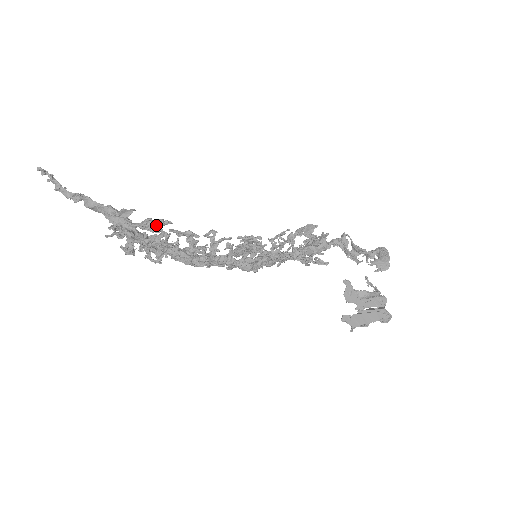
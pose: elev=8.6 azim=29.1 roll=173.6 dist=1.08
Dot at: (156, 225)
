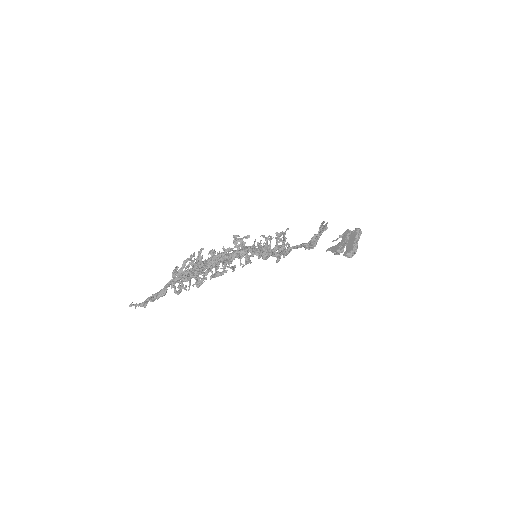
Dot at: occluded
